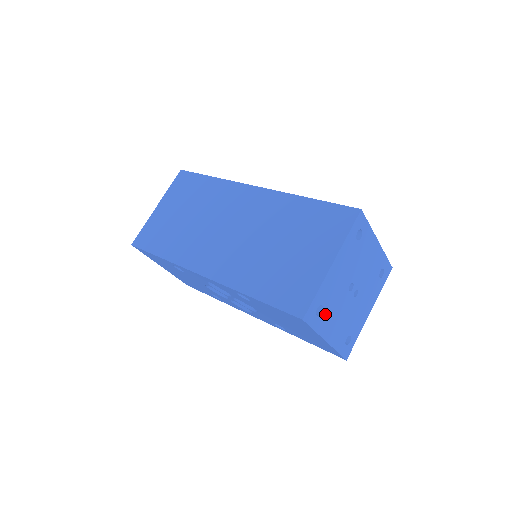
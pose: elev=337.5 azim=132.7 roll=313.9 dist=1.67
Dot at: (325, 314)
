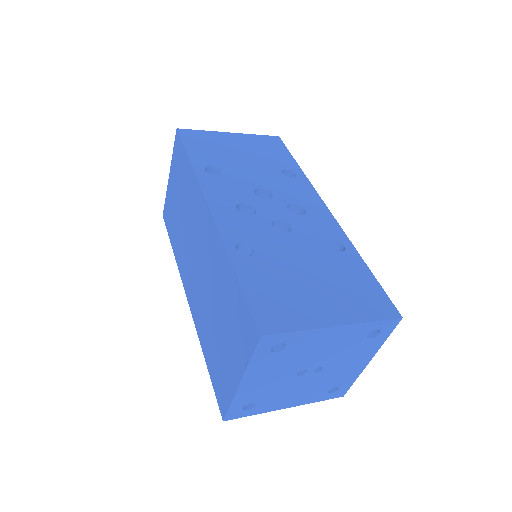
Dot at: (264, 403)
